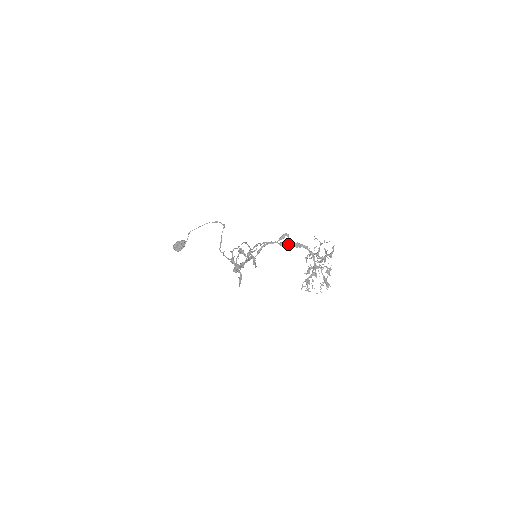
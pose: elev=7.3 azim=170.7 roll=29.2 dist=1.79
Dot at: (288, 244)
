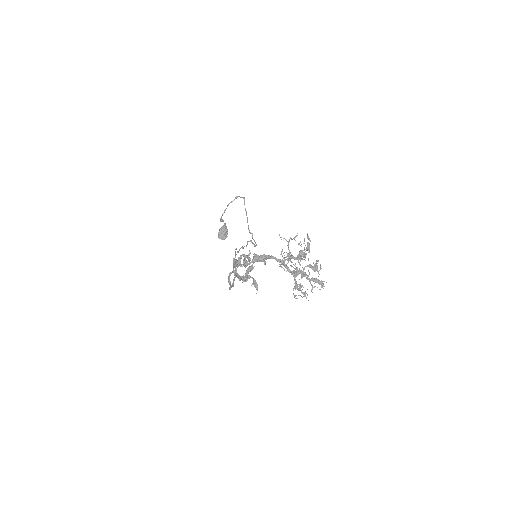
Dot at: occluded
